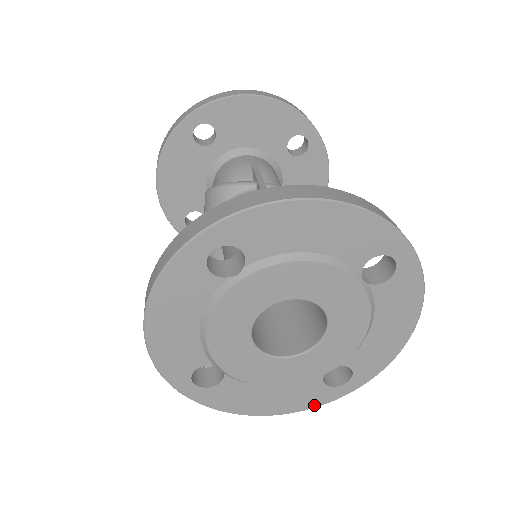
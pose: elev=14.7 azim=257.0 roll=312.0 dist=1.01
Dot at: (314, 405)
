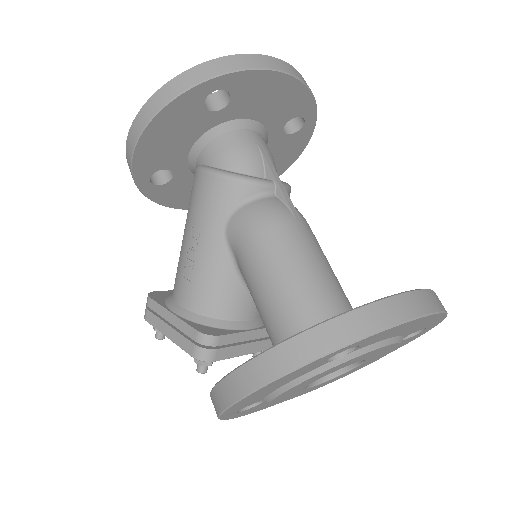
Dot at: occluded
